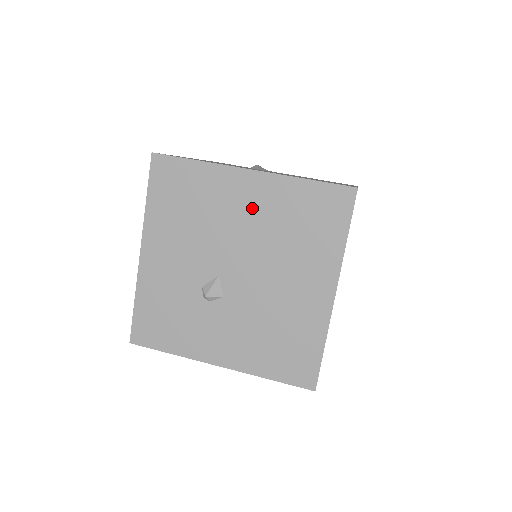
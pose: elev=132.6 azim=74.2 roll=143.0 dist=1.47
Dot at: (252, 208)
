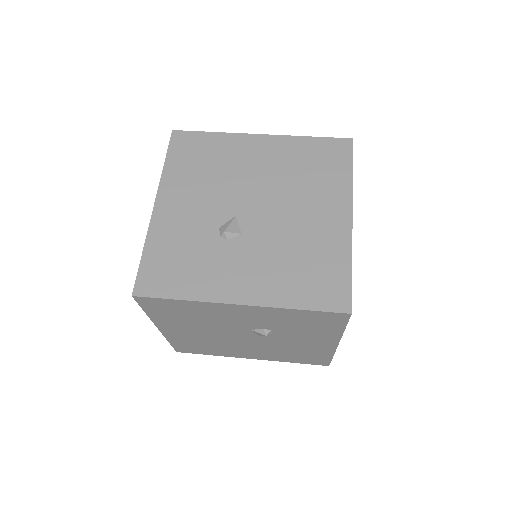
Dot at: (265, 160)
